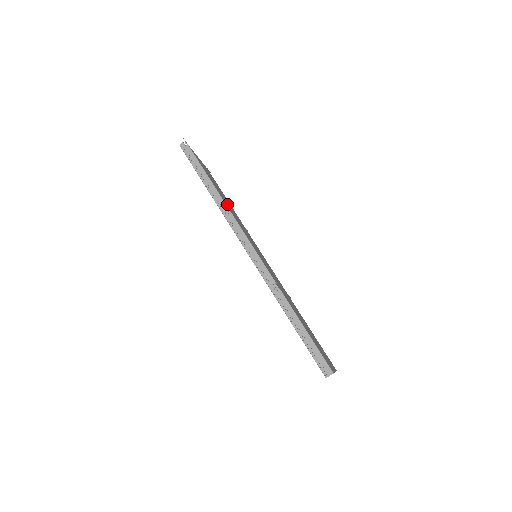
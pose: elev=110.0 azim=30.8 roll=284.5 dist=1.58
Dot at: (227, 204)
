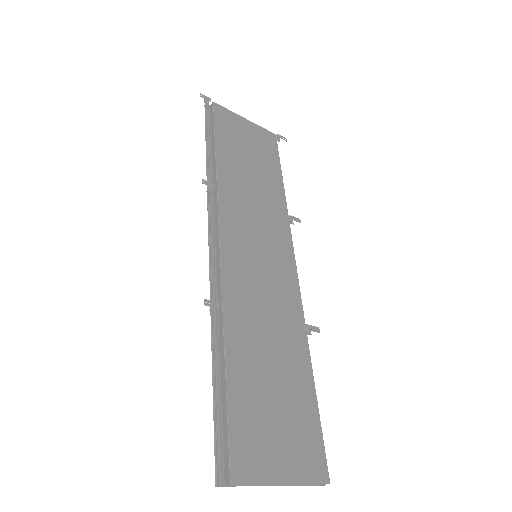
Dot at: (237, 178)
